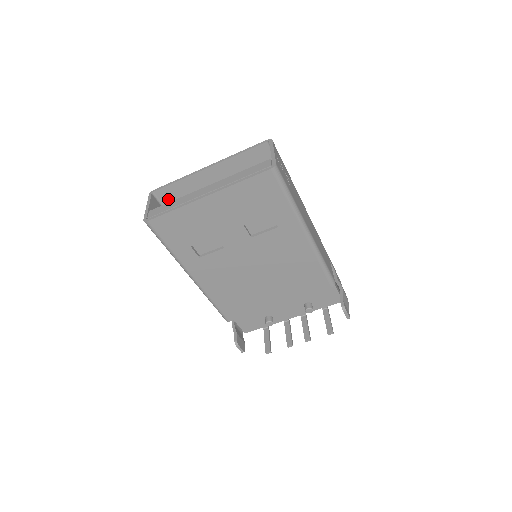
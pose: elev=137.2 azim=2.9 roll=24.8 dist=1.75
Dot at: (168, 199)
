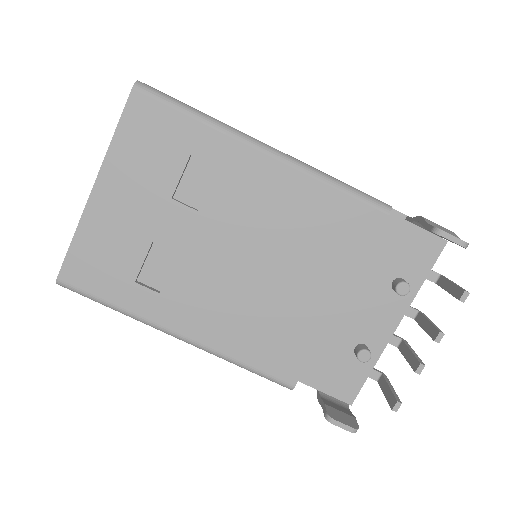
Dot at: occluded
